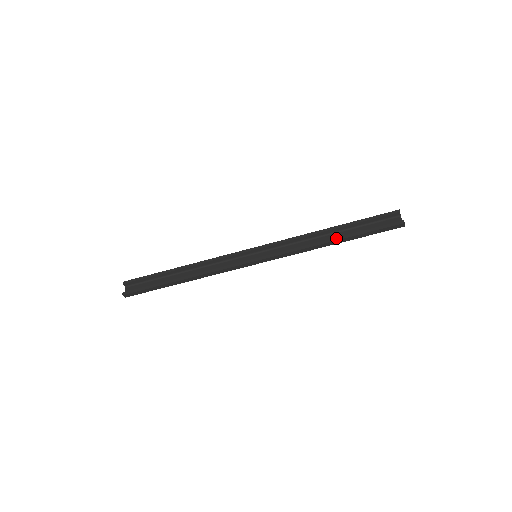
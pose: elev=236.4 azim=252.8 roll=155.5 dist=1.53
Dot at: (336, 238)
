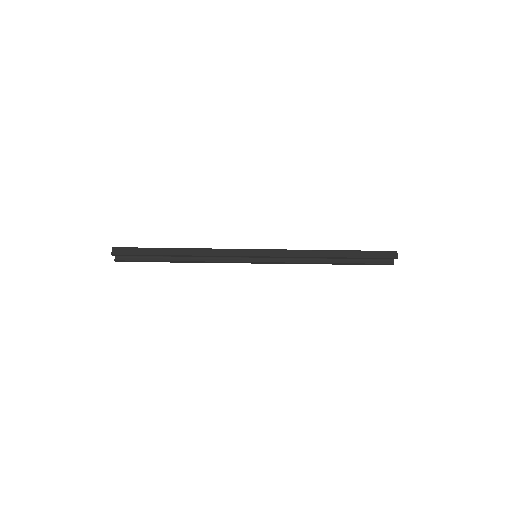
Dot at: (333, 264)
